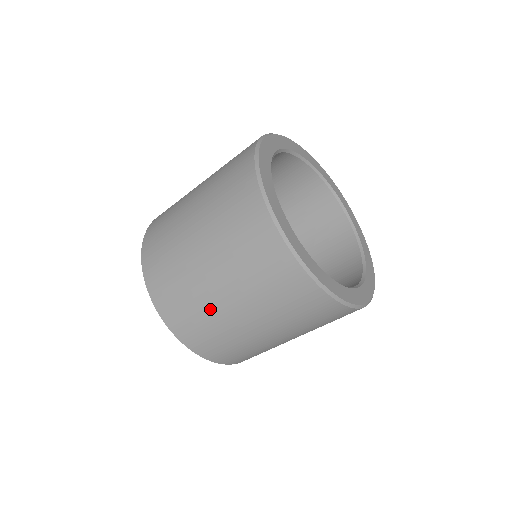
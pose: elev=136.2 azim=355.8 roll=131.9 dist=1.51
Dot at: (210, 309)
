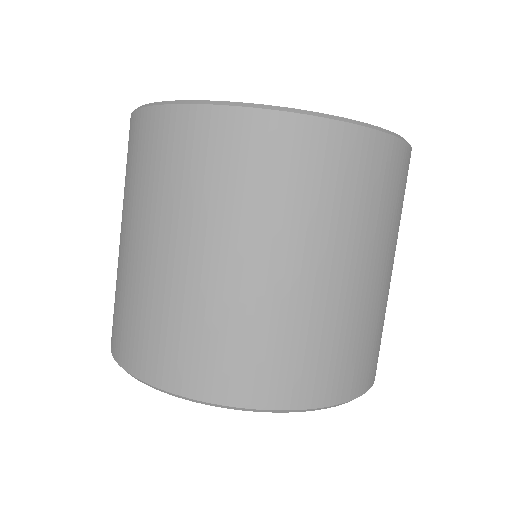
Dot at: occluded
